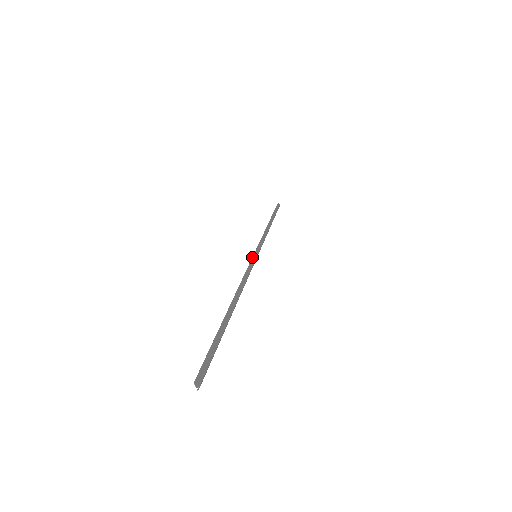
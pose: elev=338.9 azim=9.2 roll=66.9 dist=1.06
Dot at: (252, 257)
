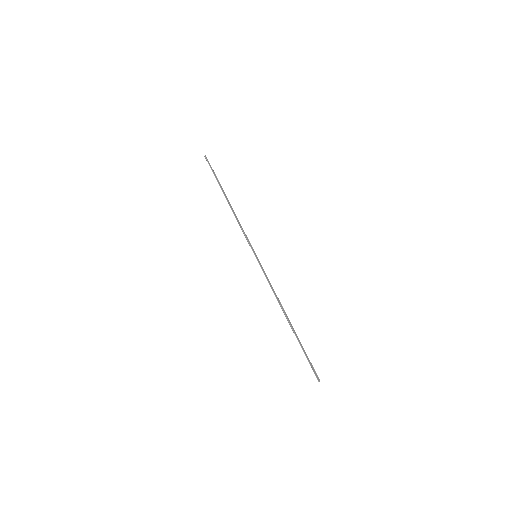
Dot at: (259, 261)
